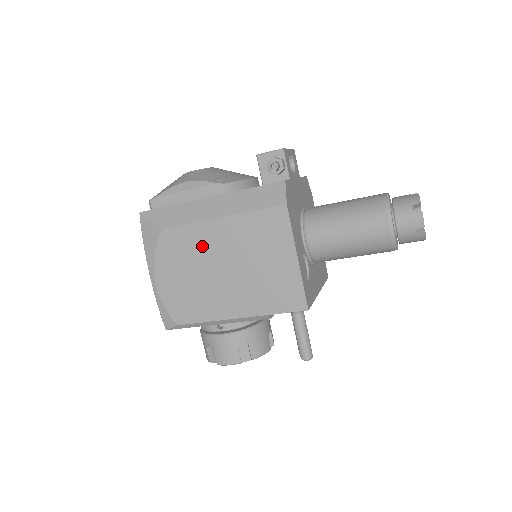
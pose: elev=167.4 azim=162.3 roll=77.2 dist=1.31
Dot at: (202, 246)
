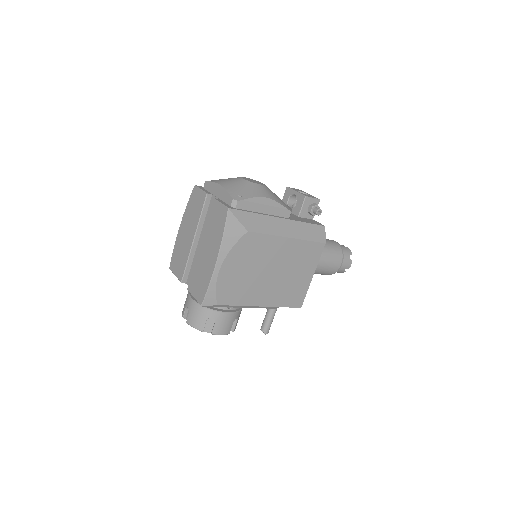
Dot at: (268, 253)
